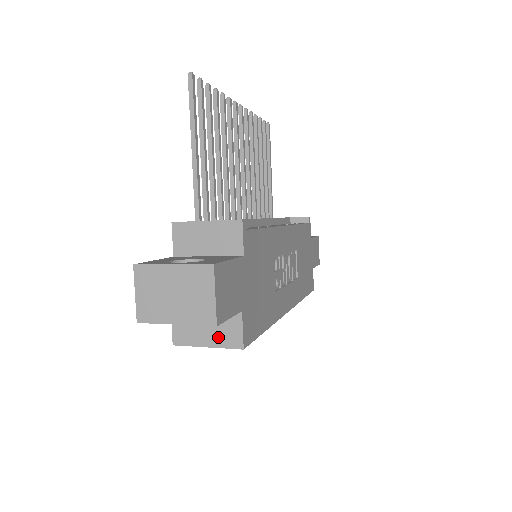
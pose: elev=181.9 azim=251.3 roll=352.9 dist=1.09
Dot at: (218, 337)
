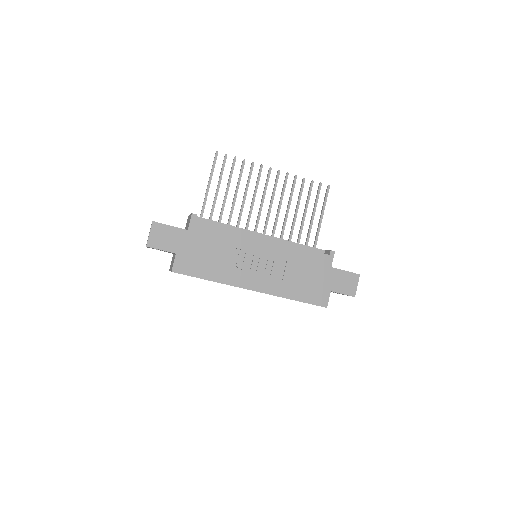
Dot at: occluded
